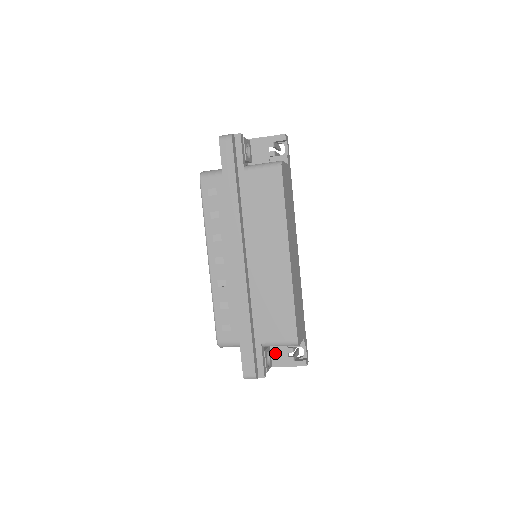
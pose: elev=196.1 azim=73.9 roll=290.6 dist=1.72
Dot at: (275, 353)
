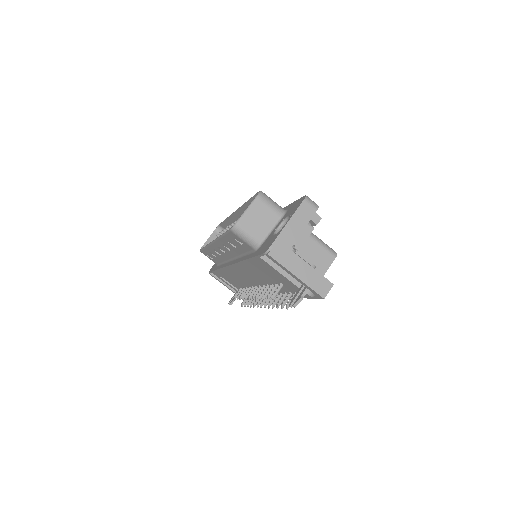
Dot at: occluded
